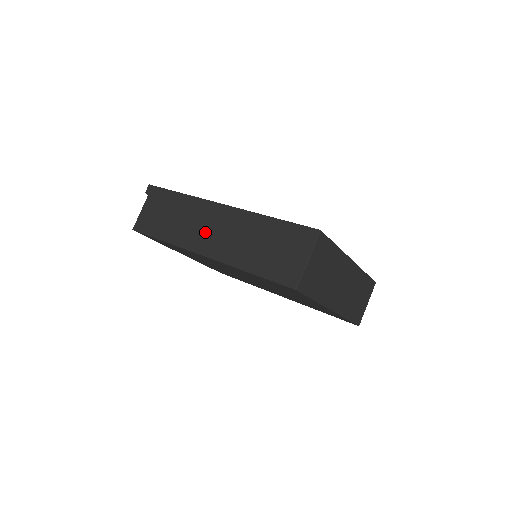
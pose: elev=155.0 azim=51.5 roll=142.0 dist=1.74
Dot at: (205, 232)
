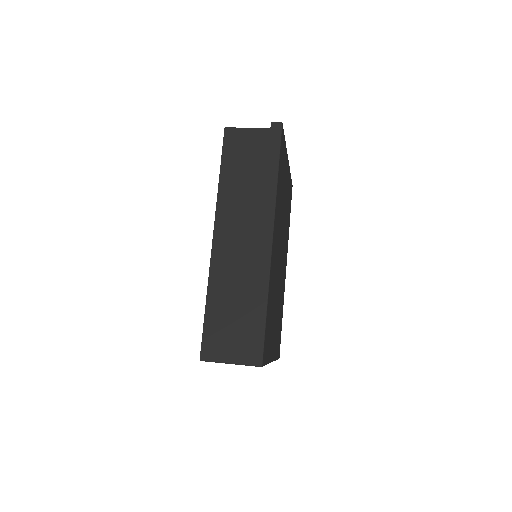
Dot at: (238, 230)
